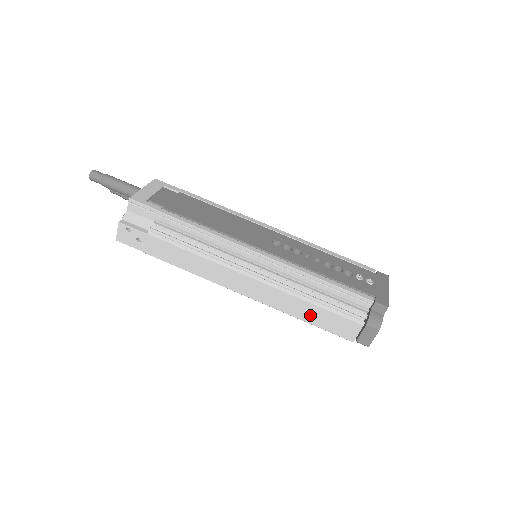
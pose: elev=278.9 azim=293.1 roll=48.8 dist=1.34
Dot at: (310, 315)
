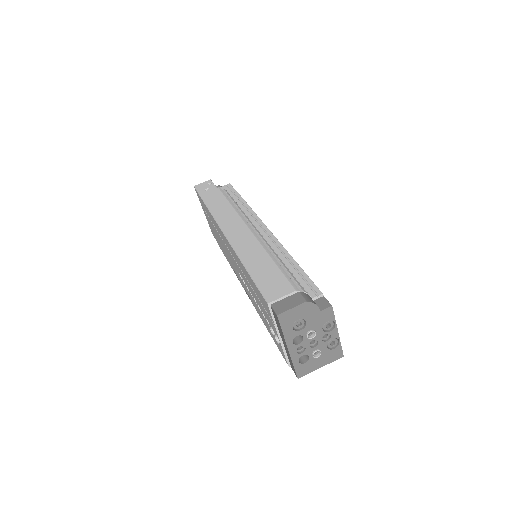
Dot at: (258, 266)
